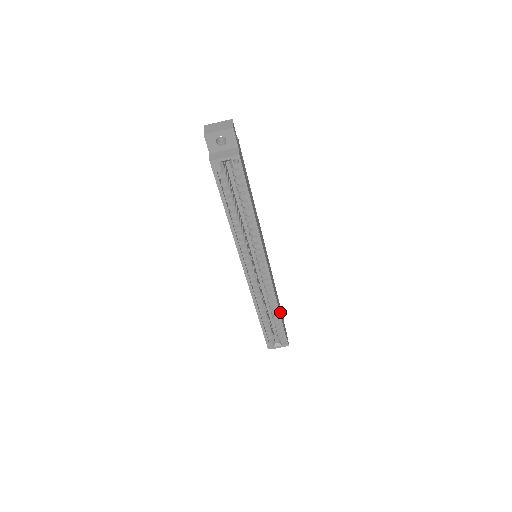
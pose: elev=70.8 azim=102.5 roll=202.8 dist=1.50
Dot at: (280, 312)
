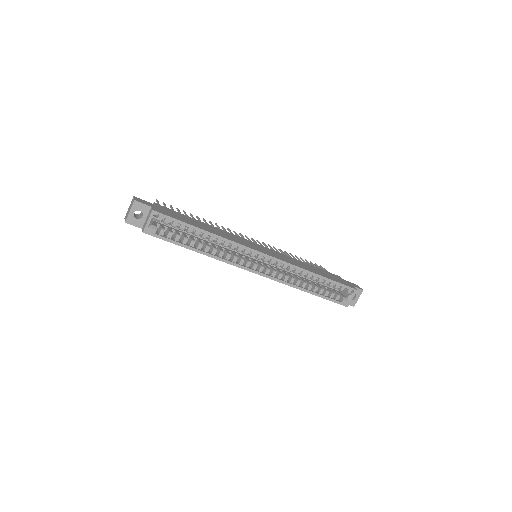
Dot at: (321, 274)
